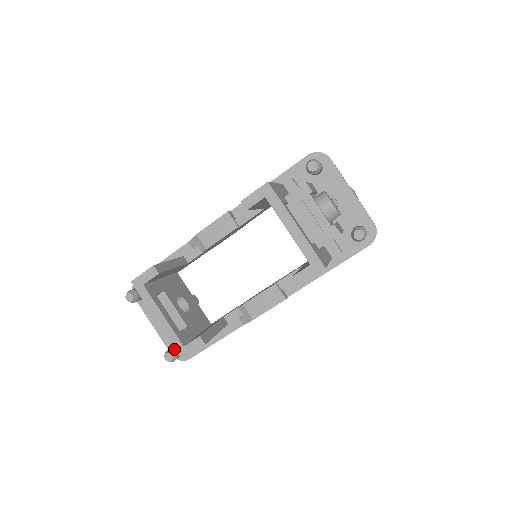
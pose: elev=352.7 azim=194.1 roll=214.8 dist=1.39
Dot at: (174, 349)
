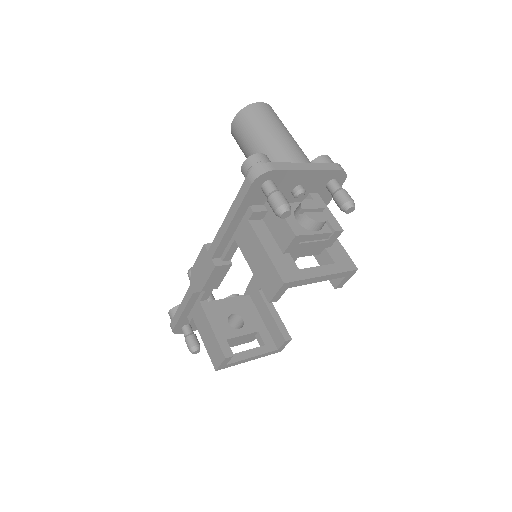
Dot at: occluded
